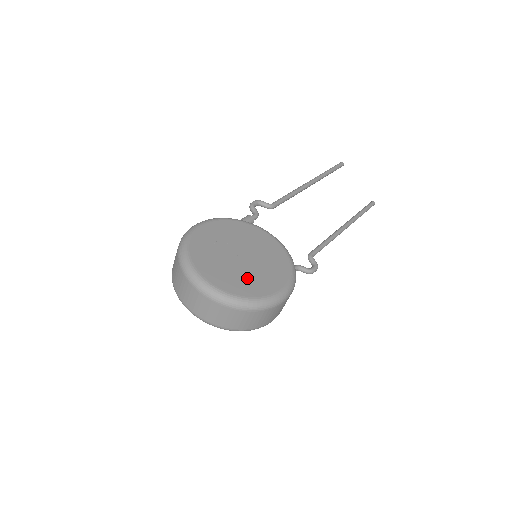
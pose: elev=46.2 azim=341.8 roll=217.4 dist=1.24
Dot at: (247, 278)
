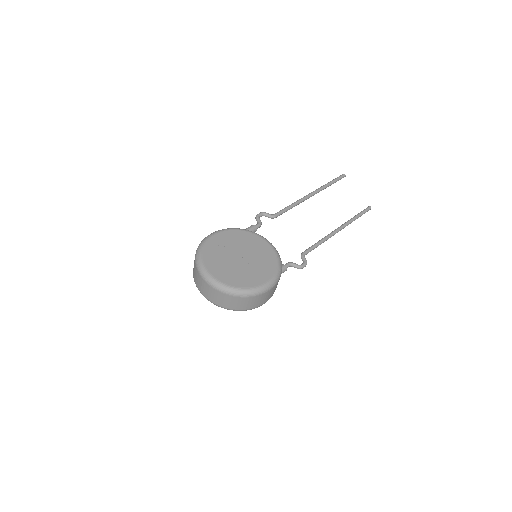
Dot at: (242, 274)
